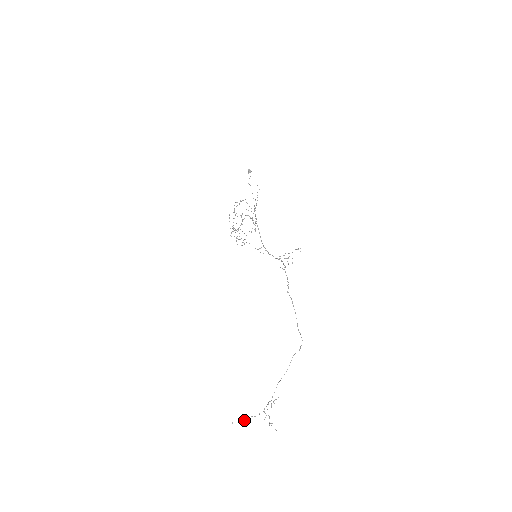
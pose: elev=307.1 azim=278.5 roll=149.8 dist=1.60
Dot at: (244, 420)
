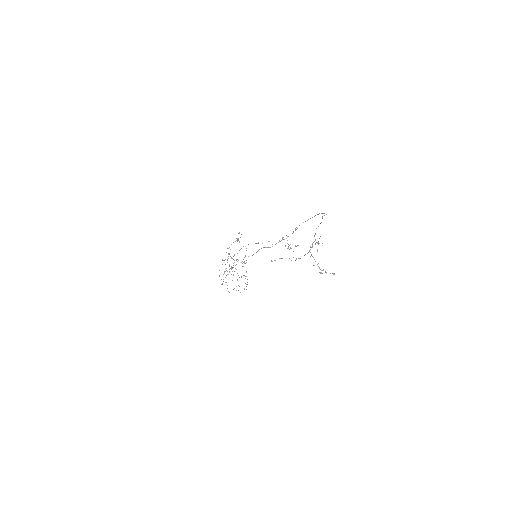
Dot at: occluded
